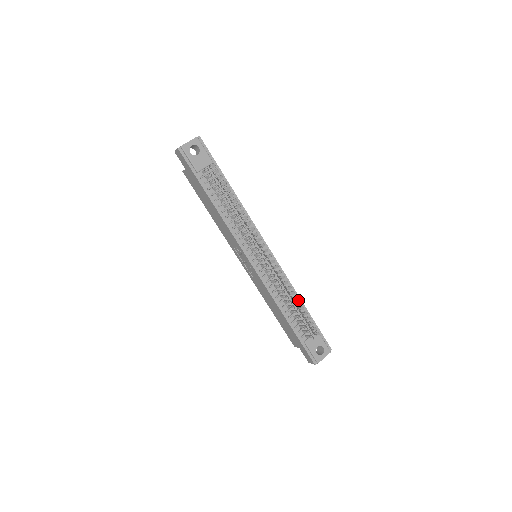
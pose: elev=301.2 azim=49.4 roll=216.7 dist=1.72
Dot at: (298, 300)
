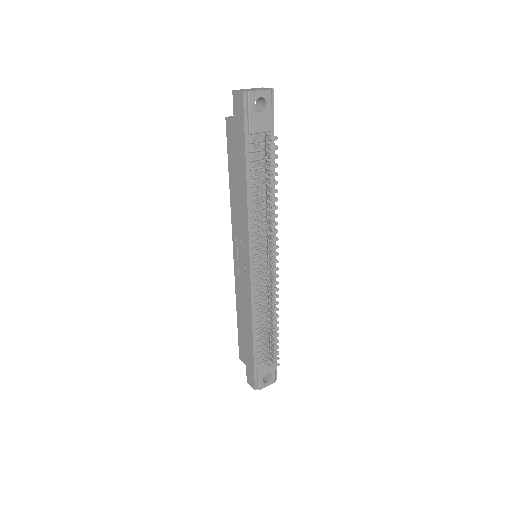
Dot at: occluded
